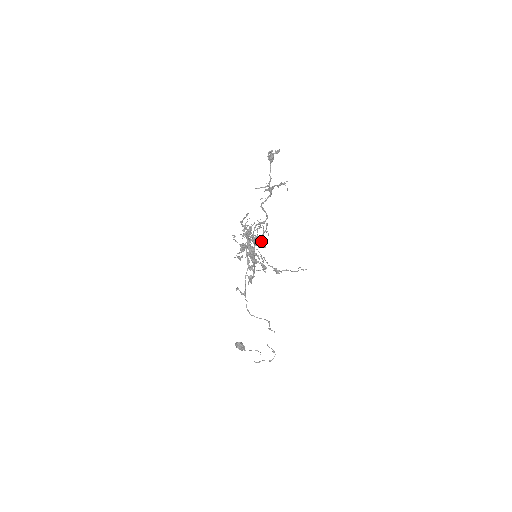
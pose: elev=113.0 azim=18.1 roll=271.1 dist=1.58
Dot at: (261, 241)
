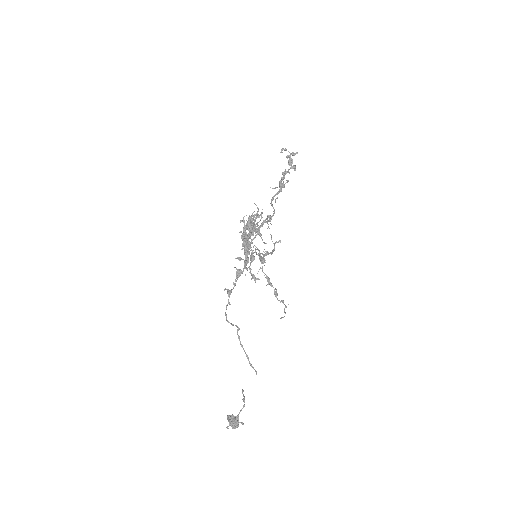
Dot at: (260, 233)
